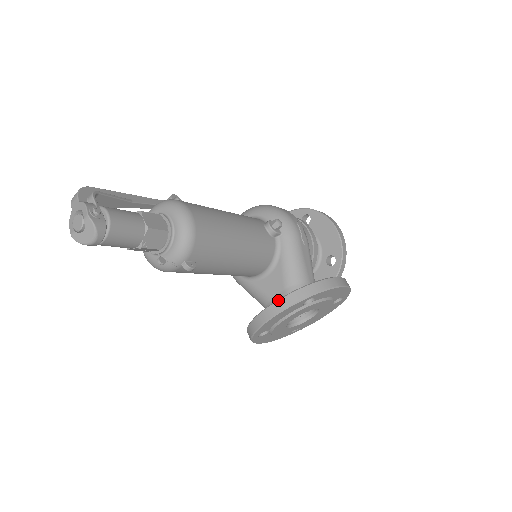
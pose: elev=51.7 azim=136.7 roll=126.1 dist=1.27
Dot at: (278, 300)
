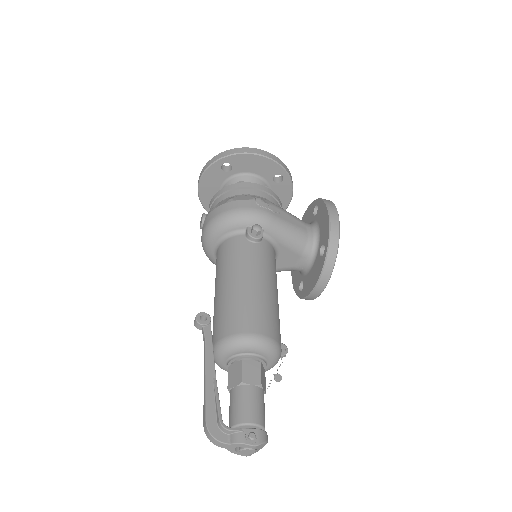
Dot at: (320, 278)
